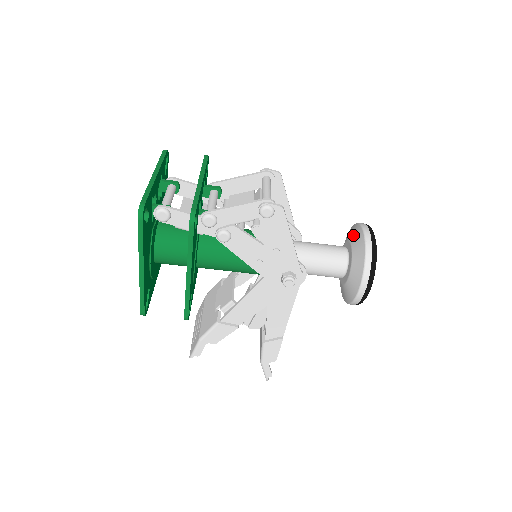
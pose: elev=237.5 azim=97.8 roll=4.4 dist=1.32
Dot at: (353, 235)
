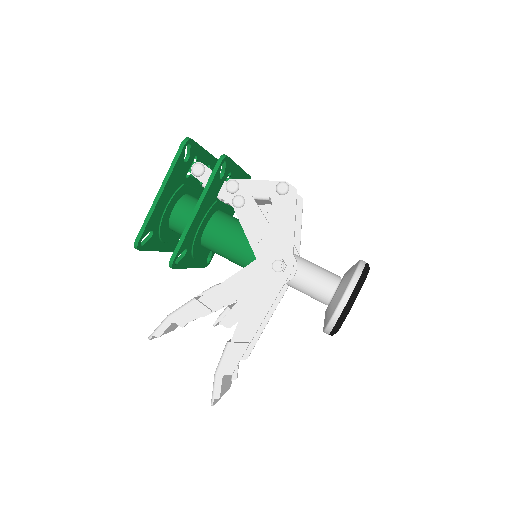
Dot at: occluded
